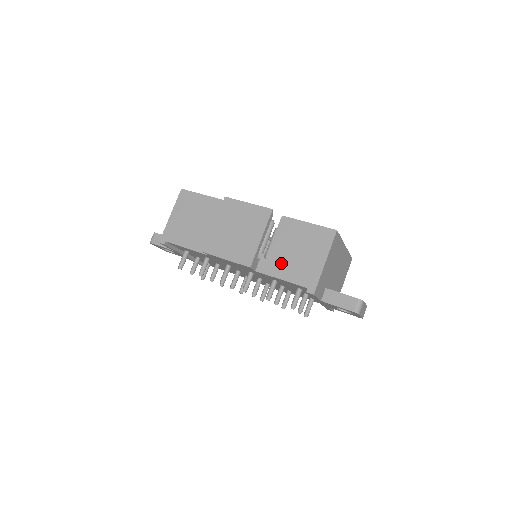
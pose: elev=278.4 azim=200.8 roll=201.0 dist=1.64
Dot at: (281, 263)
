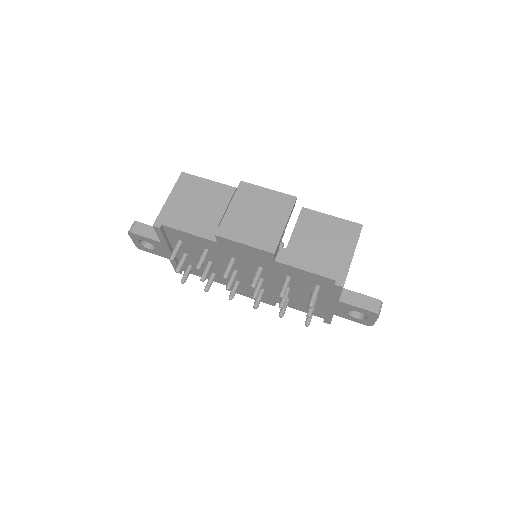
Dot at: (304, 254)
